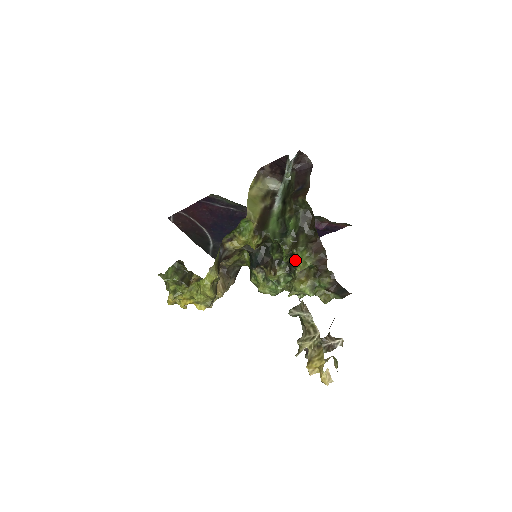
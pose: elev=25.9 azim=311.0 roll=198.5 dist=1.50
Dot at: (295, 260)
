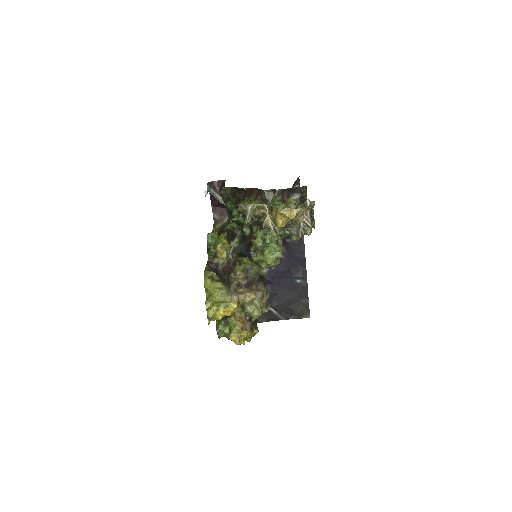
Dot at: occluded
